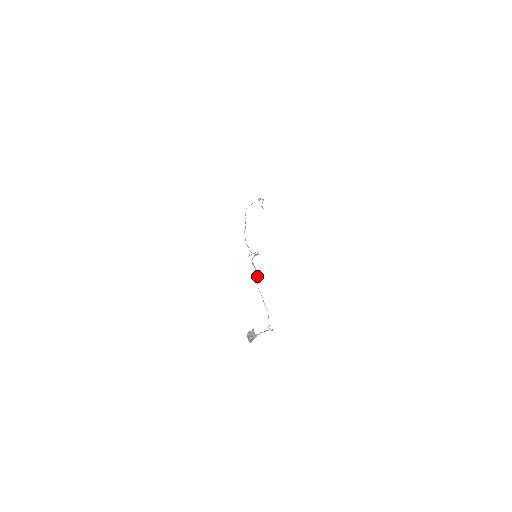
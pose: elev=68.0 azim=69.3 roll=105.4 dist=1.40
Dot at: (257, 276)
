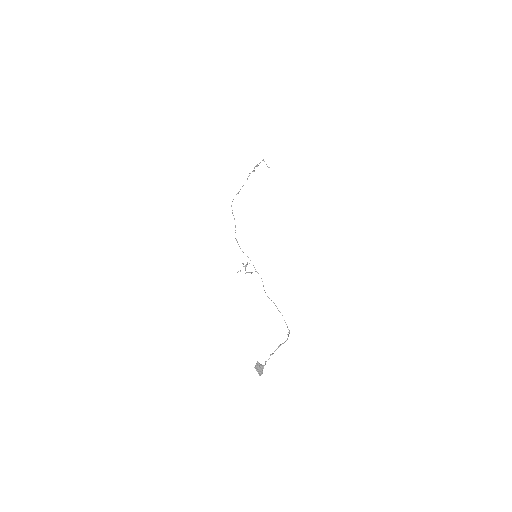
Dot at: occluded
